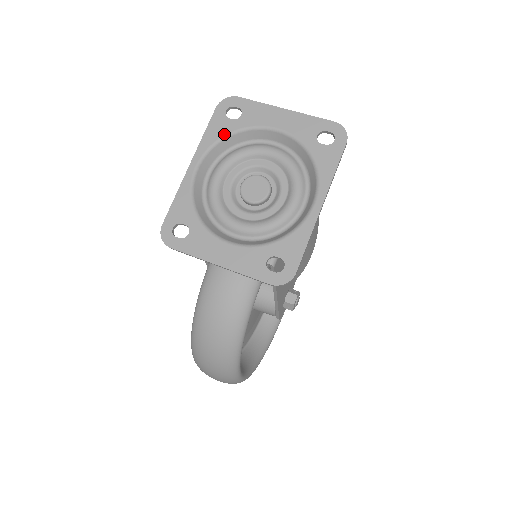
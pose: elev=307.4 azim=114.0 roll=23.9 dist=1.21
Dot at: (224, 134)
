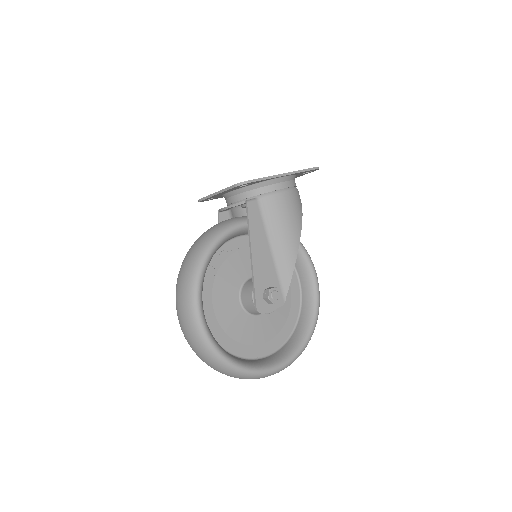
Dot at: occluded
